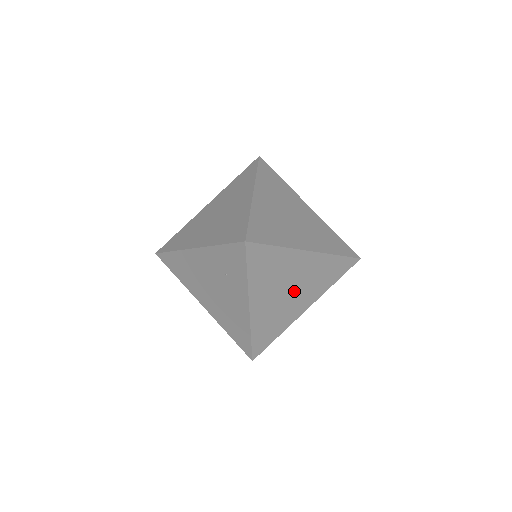
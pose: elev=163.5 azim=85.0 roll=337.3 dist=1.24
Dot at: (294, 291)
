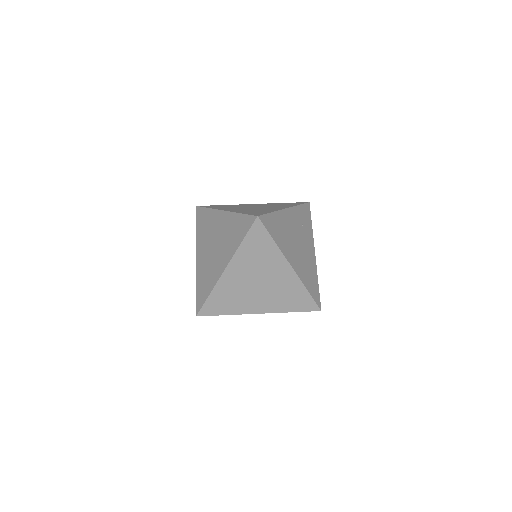
Dot at: occluded
